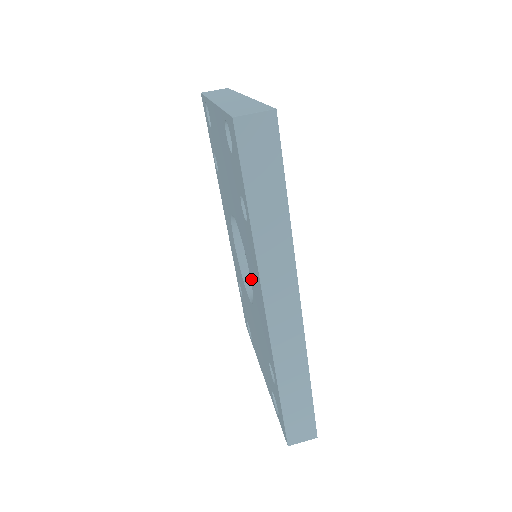
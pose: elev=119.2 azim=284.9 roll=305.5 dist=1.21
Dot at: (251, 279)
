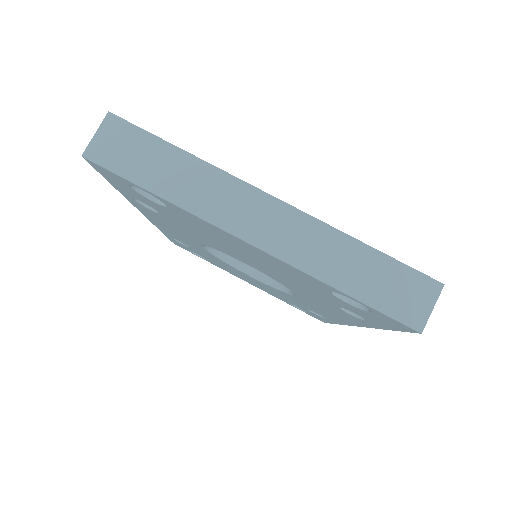
Dot at: (300, 298)
